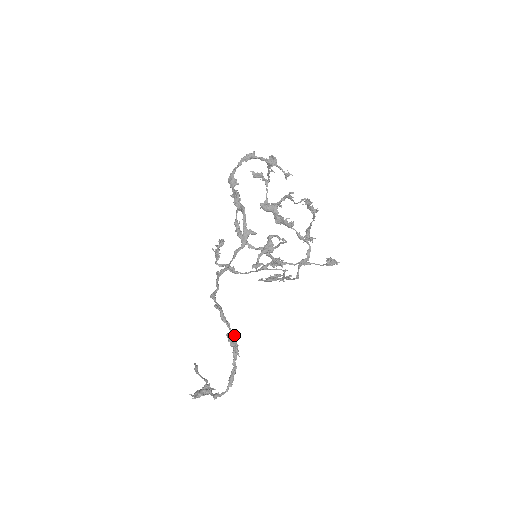
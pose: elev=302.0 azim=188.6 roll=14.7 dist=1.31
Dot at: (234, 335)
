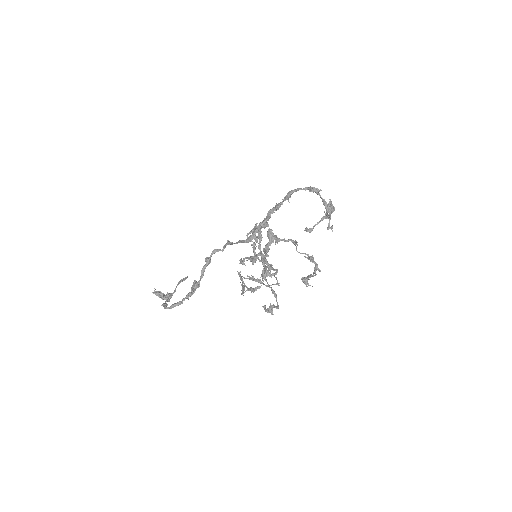
Dot at: (198, 285)
